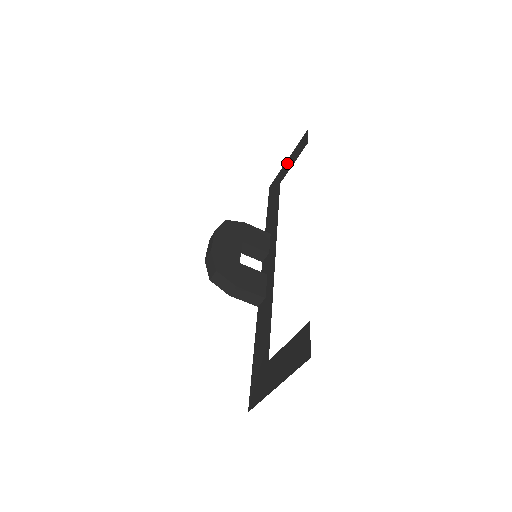
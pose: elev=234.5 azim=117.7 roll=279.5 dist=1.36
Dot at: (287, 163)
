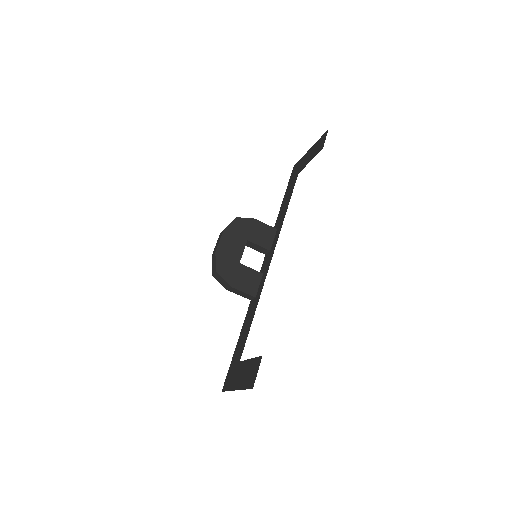
Dot at: (308, 154)
